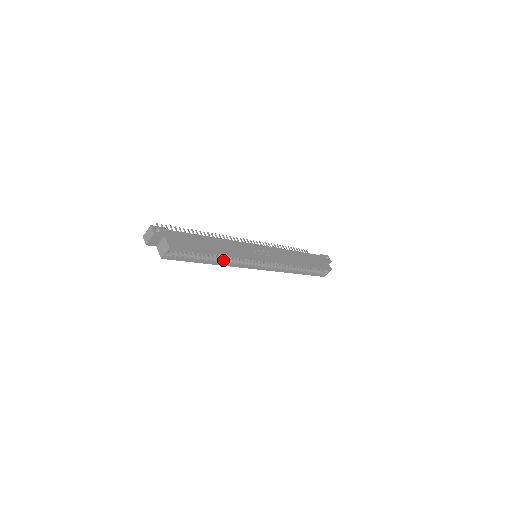
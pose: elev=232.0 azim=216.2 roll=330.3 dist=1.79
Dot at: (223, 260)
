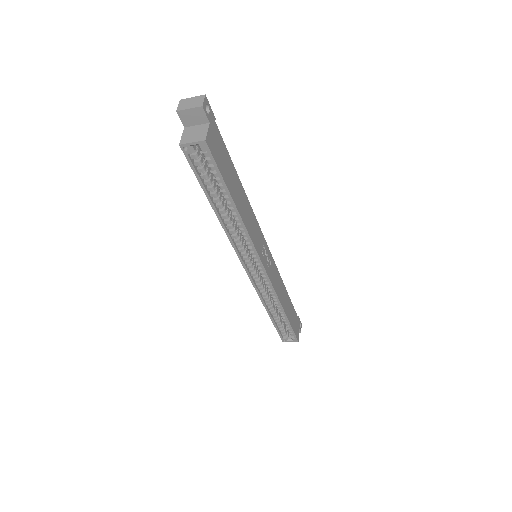
Dot at: (230, 224)
